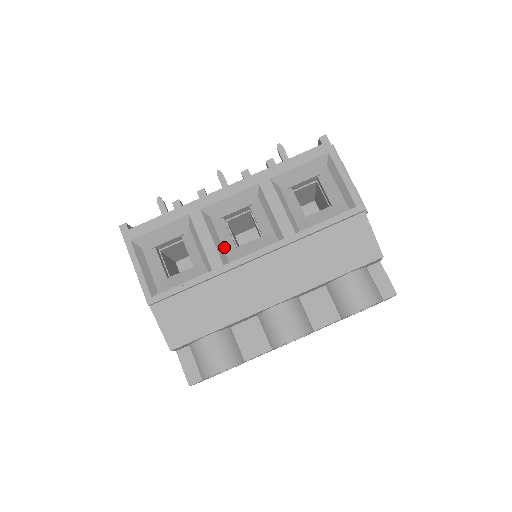
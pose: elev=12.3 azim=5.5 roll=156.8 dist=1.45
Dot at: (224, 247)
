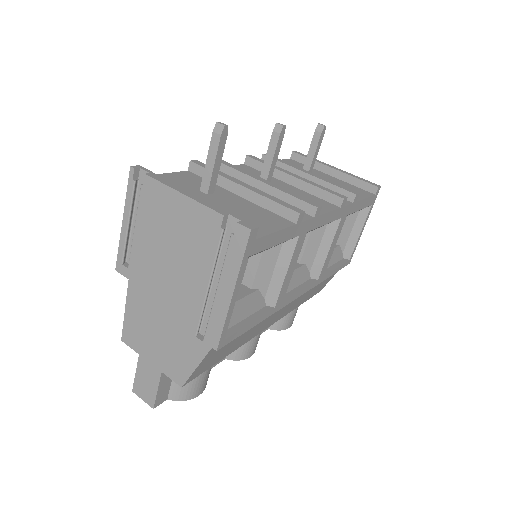
Dot at: occluded
